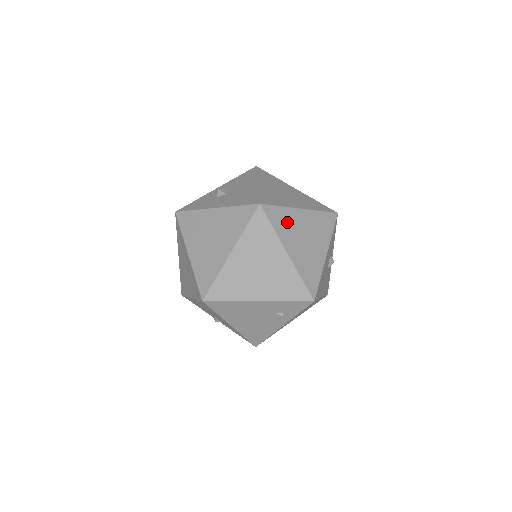
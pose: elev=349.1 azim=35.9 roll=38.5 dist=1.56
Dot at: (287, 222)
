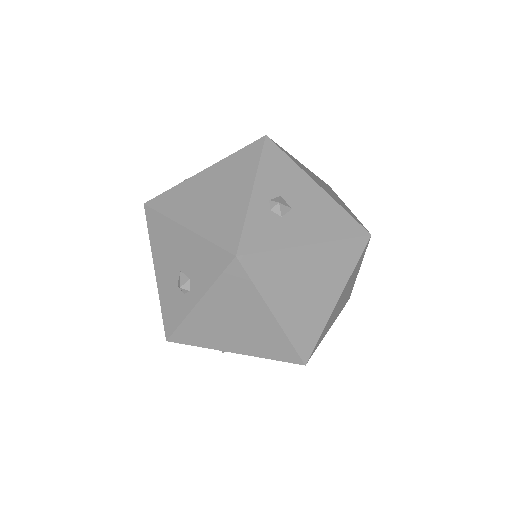
Dot at: occluded
